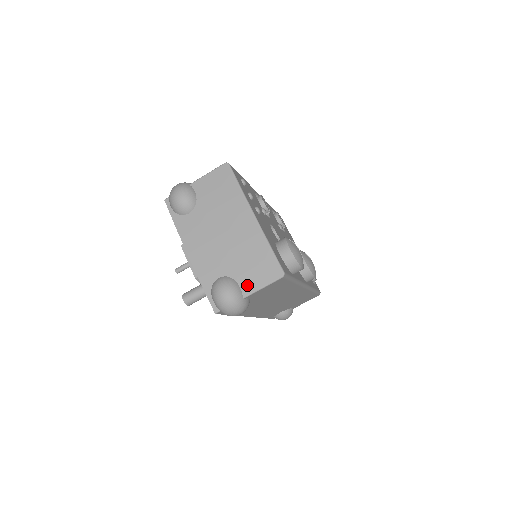
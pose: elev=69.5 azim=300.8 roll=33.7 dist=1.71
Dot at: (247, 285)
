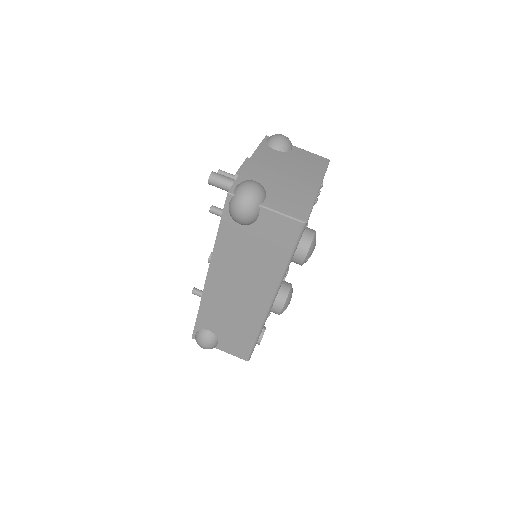
Dot at: (272, 202)
